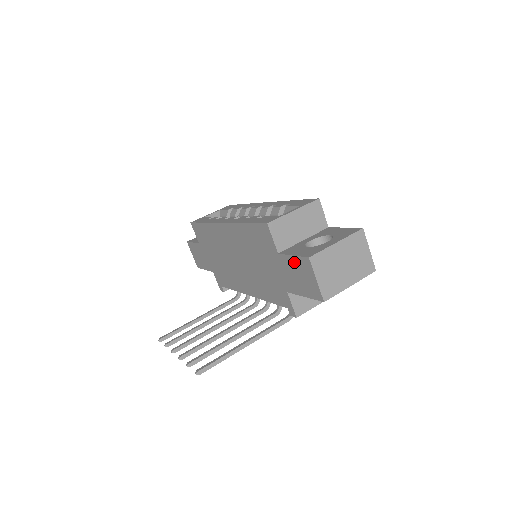
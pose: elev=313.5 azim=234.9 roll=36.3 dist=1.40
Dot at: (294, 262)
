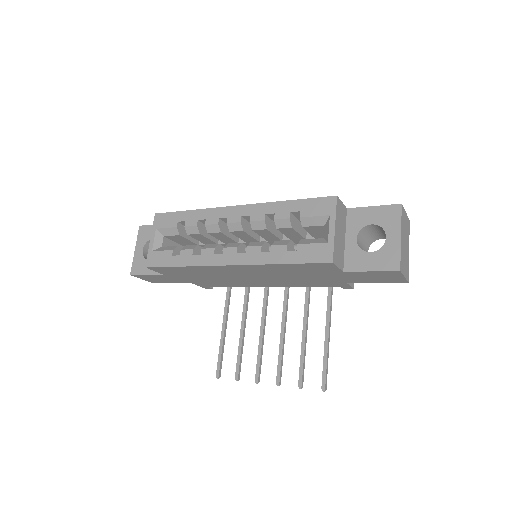
Dot at: (371, 273)
